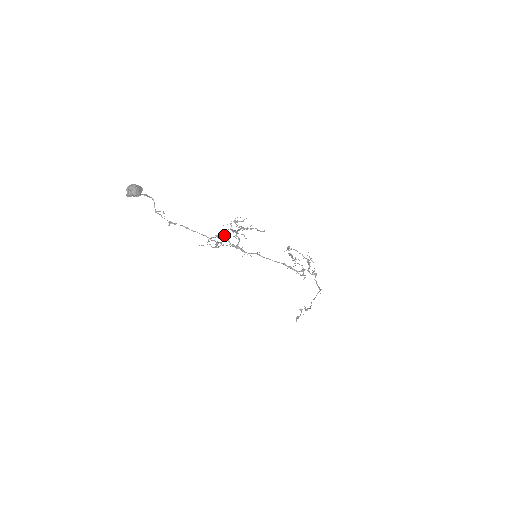
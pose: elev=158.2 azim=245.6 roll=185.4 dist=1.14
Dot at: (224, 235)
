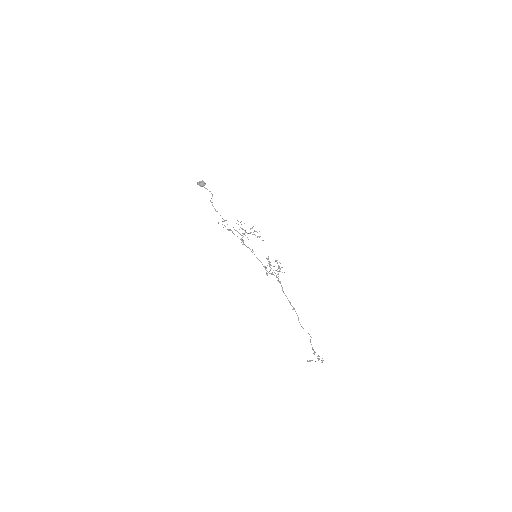
Dot at: (243, 234)
